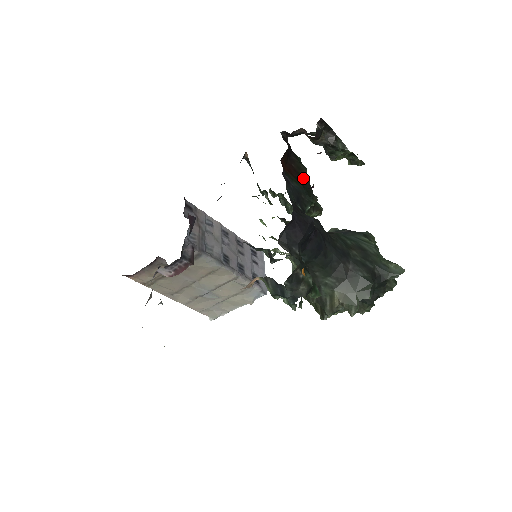
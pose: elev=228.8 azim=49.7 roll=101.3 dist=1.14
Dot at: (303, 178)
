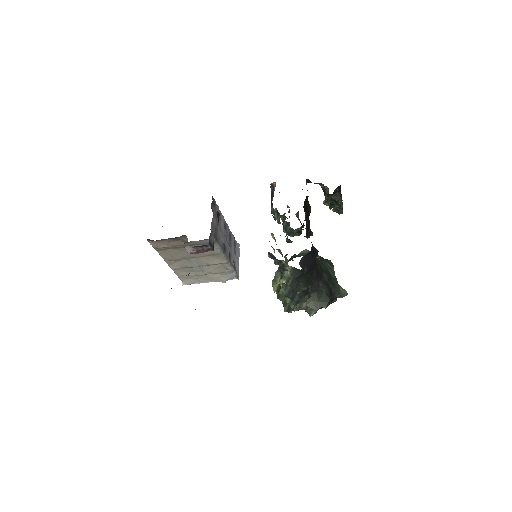
Dot at: (309, 215)
